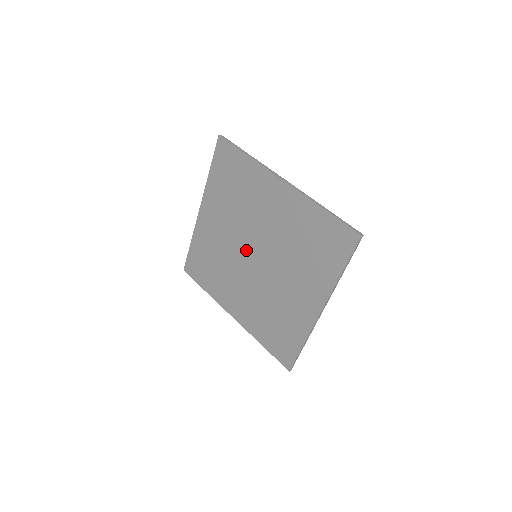
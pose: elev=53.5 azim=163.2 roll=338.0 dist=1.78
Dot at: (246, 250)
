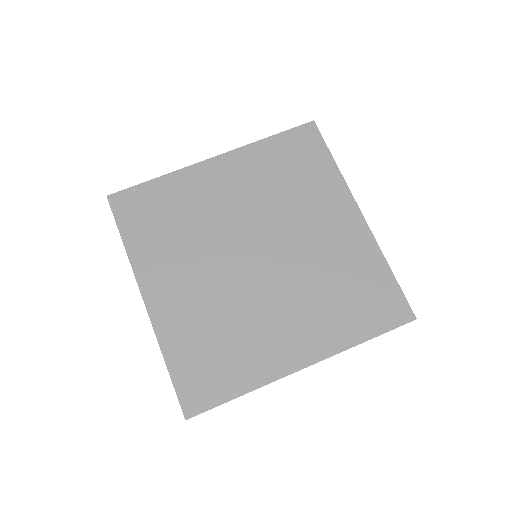
Dot at: (241, 263)
